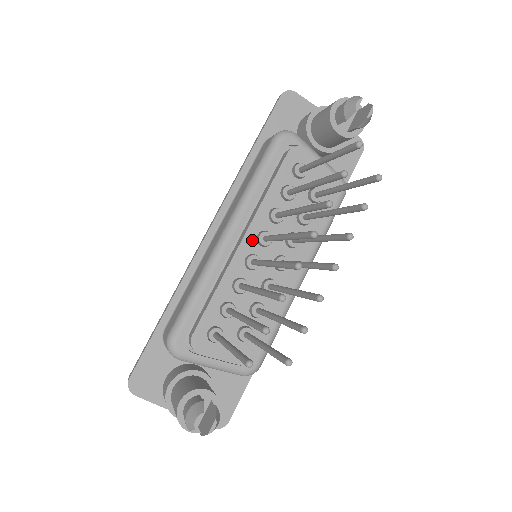
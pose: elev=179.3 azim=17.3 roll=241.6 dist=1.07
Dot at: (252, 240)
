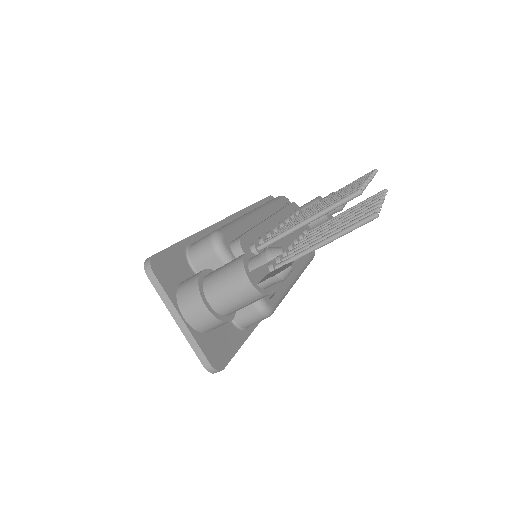
Dot at: (277, 222)
